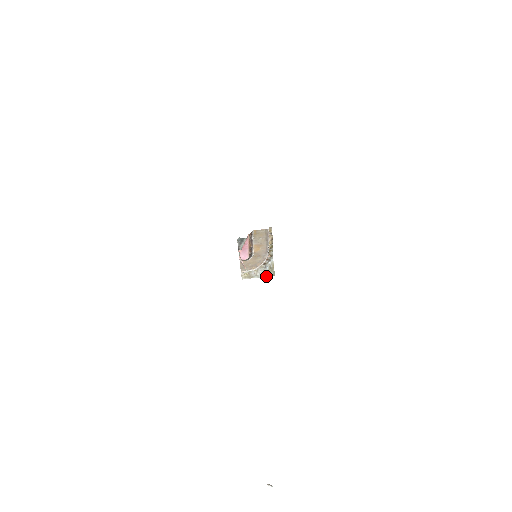
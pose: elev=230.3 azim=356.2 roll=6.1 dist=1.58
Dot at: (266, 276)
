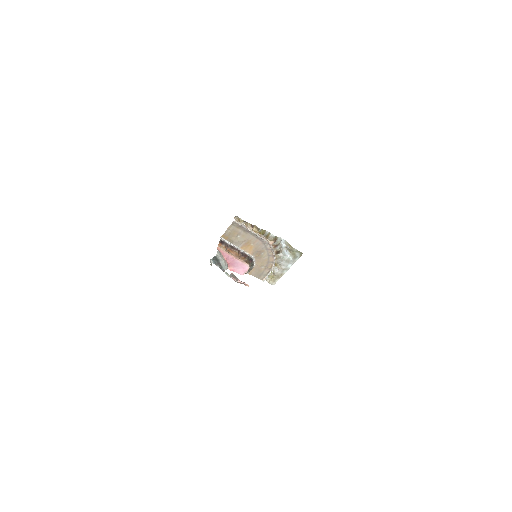
Dot at: (294, 261)
